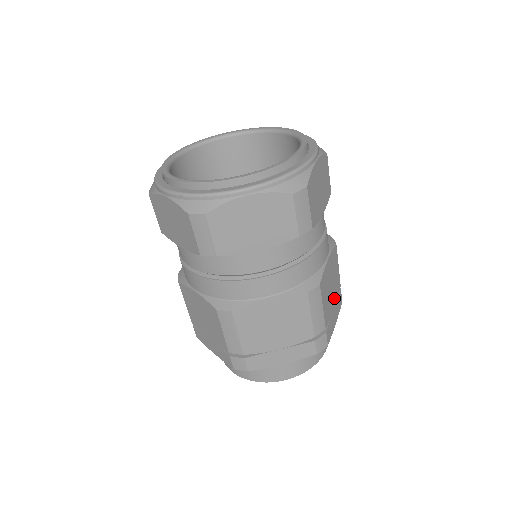
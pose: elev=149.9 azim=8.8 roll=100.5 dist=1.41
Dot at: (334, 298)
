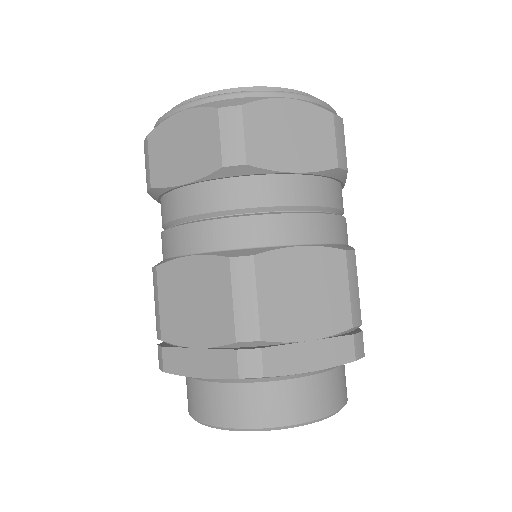
Dot at: (316, 324)
